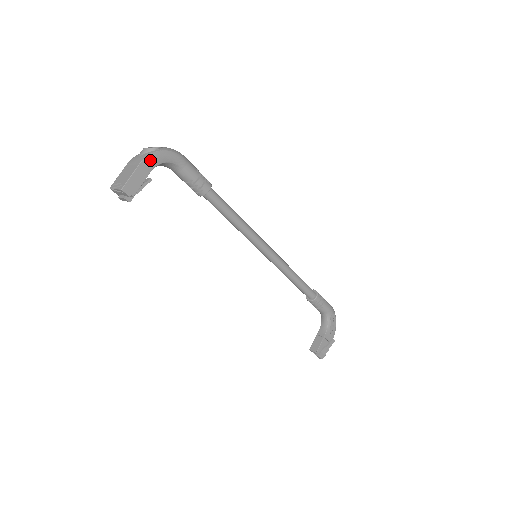
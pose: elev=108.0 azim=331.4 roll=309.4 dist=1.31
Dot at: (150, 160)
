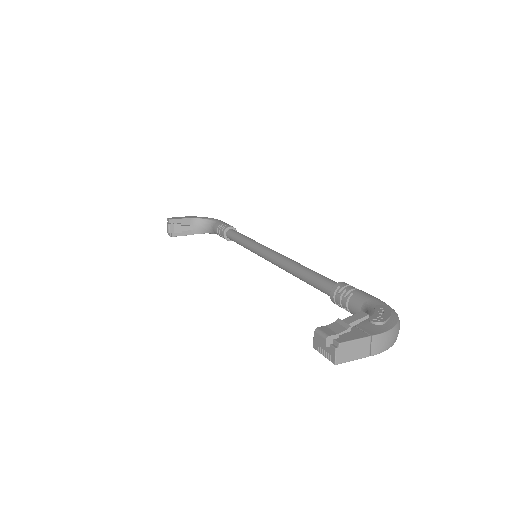
Dot at: (196, 217)
